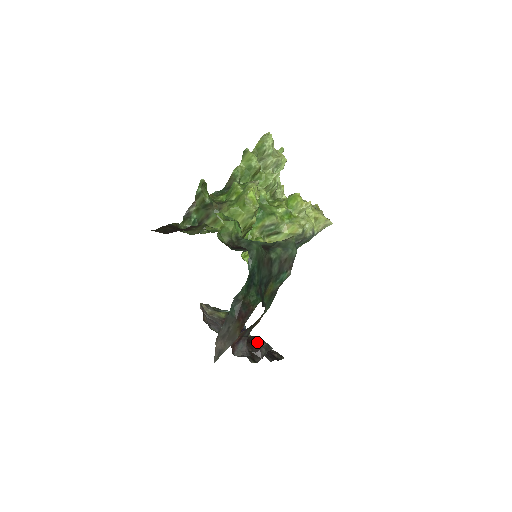
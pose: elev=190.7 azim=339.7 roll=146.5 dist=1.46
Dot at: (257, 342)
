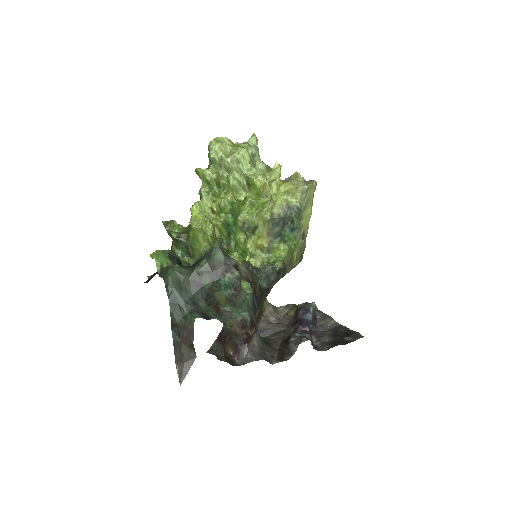
Dot at: (289, 338)
